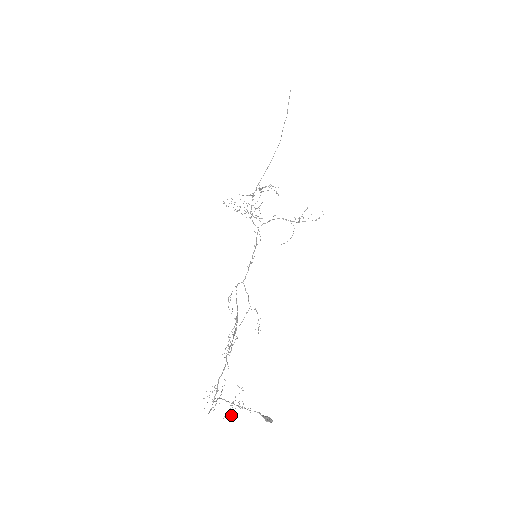
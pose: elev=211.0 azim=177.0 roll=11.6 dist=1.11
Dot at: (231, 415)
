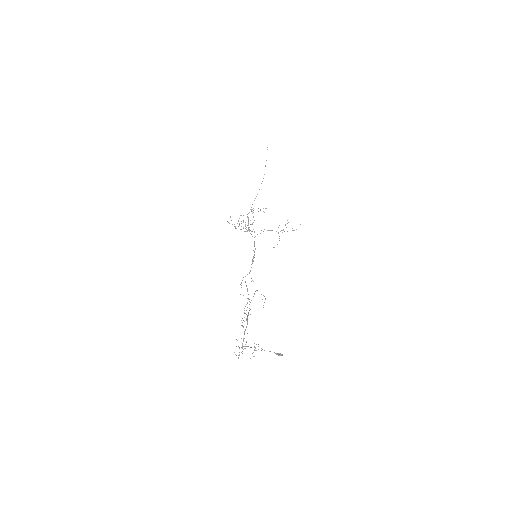
Dot at: occluded
